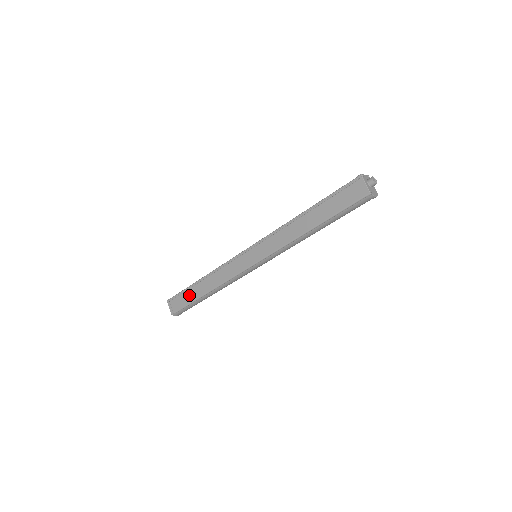
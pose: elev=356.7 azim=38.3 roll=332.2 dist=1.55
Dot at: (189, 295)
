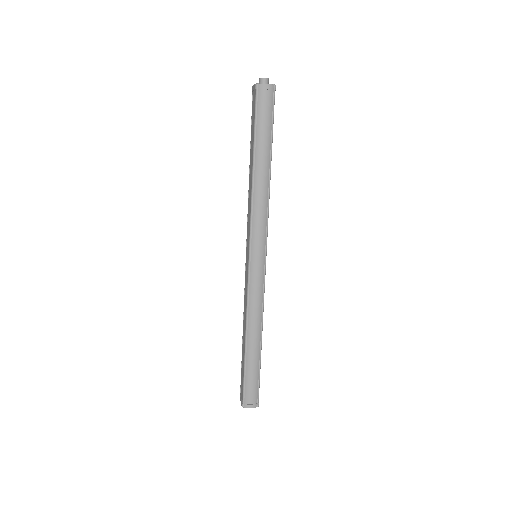
Dot at: (242, 364)
